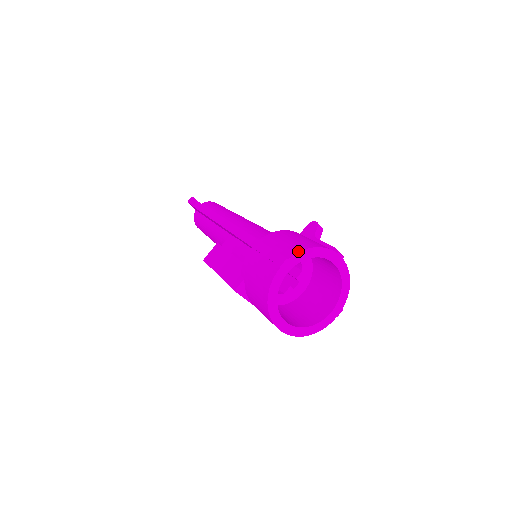
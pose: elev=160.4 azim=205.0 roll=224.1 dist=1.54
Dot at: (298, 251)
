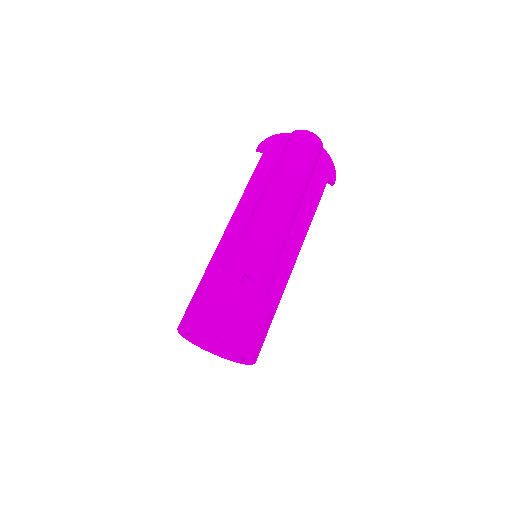
Dot at: (183, 327)
